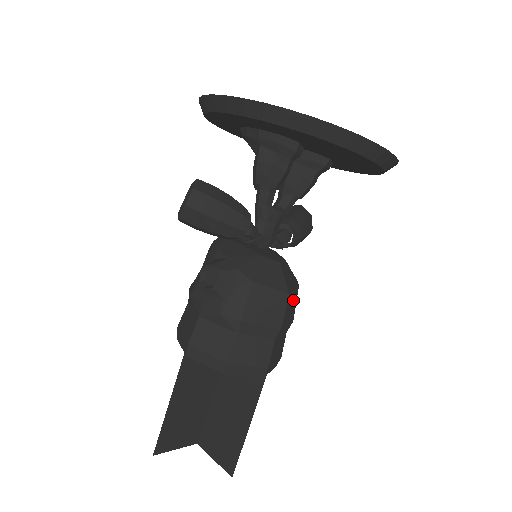
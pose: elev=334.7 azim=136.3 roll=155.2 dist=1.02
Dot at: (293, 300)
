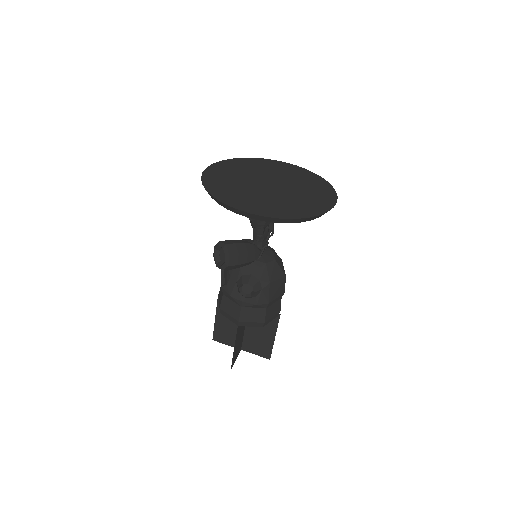
Dot at: occluded
